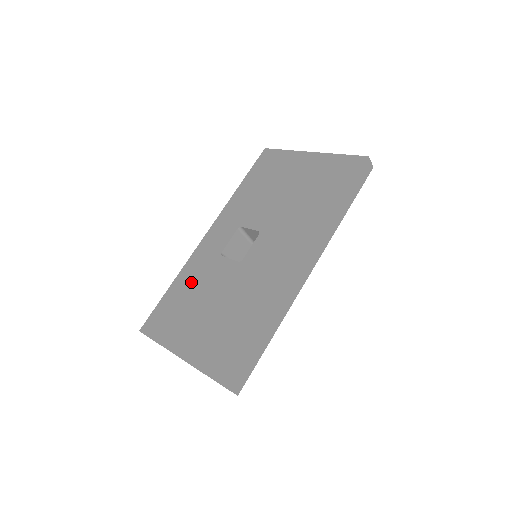
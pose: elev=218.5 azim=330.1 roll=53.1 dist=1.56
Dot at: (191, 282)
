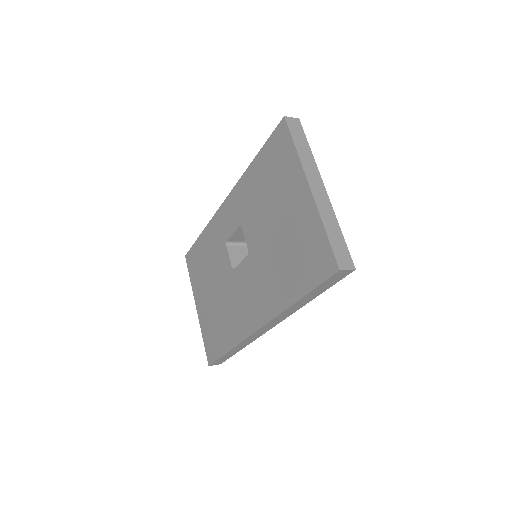
Dot at: (209, 248)
